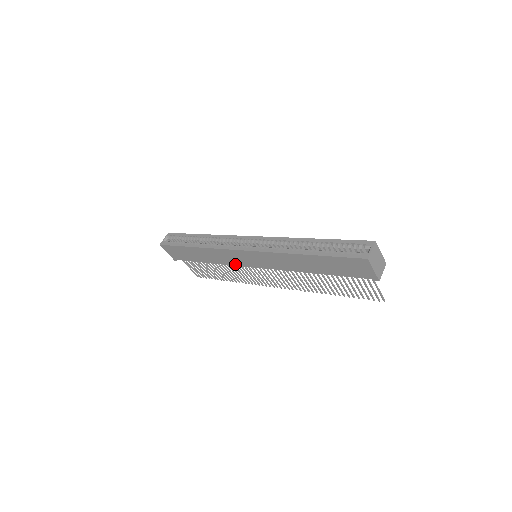
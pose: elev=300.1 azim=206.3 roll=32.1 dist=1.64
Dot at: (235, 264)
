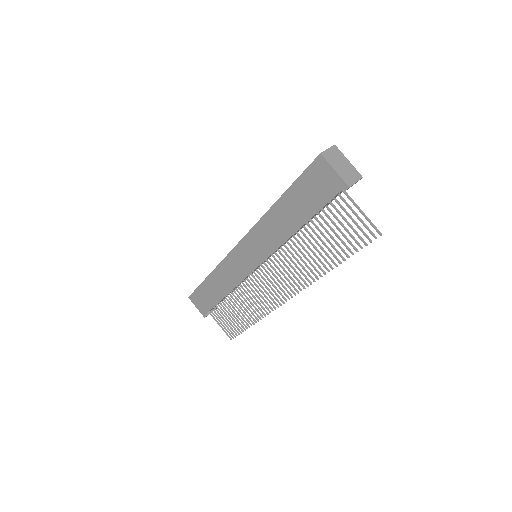
Dot at: (241, 278)
